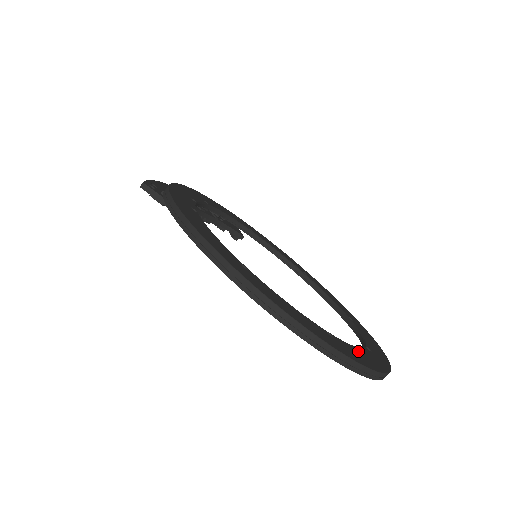
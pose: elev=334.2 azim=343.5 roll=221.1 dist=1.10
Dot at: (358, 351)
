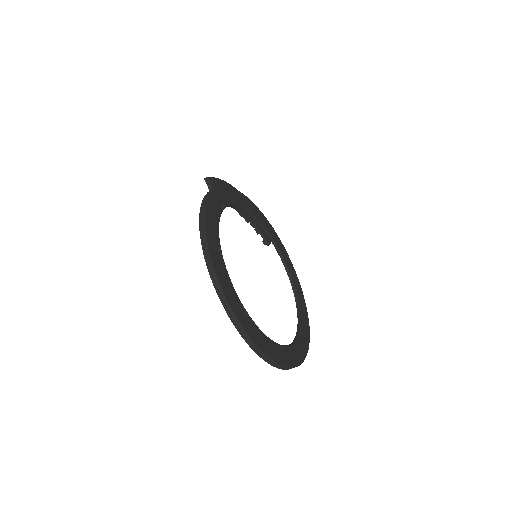
Dot at: (264, 337)
